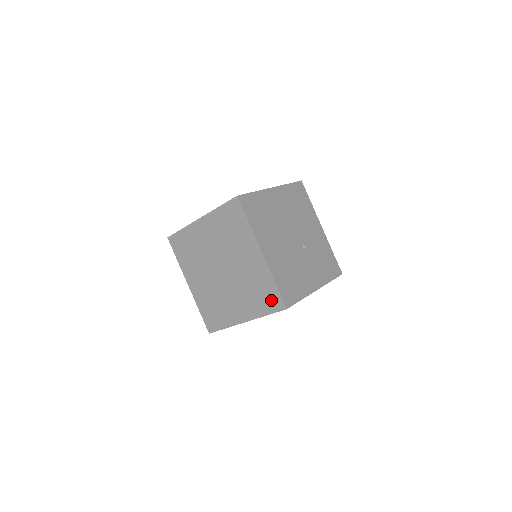
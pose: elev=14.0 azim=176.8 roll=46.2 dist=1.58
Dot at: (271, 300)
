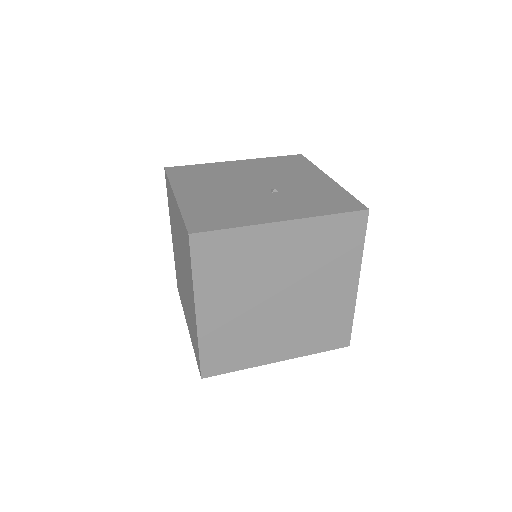
Dot at: (186, 244)
